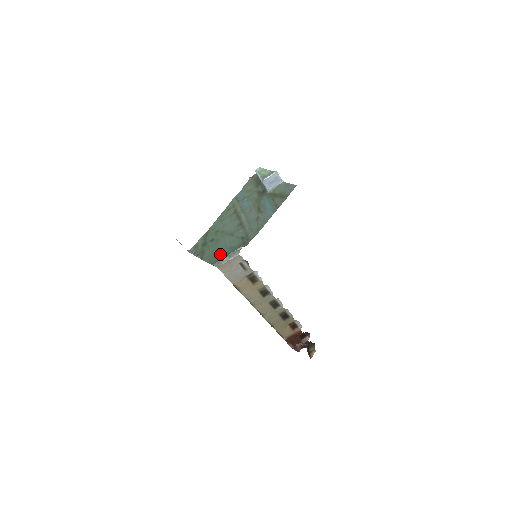
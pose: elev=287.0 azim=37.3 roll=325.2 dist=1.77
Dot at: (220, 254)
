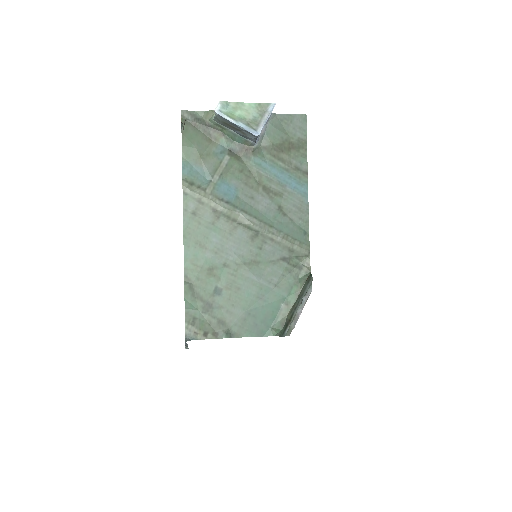
Dot at: (268, 310)
